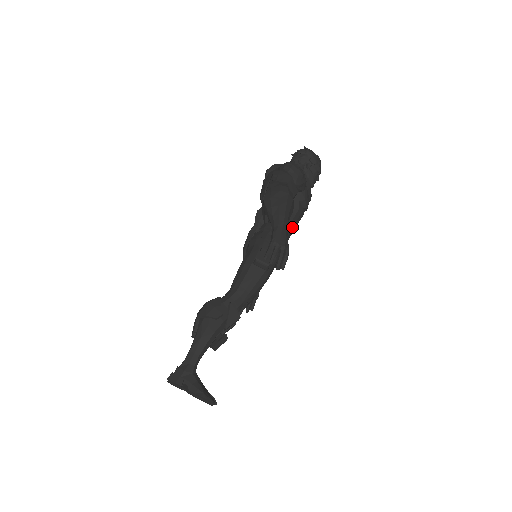
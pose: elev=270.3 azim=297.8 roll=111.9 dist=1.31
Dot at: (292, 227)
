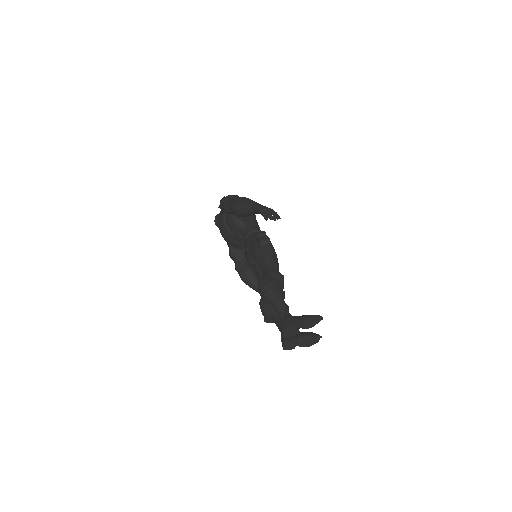
Dot at: (259, 228)
